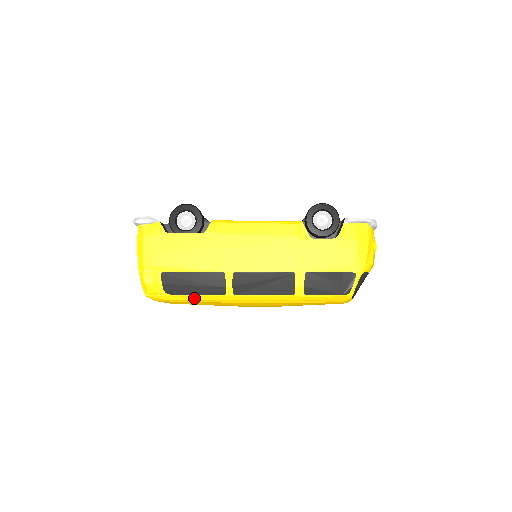
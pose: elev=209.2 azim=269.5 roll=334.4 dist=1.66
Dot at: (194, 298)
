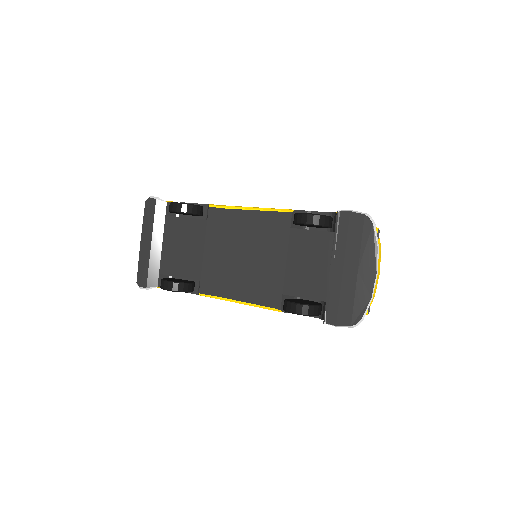
Dot at: occluded
